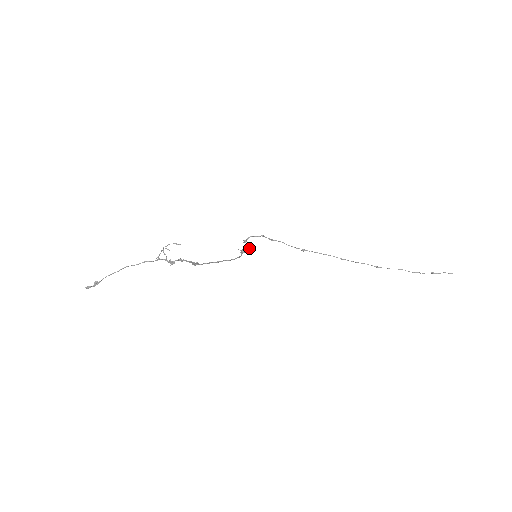
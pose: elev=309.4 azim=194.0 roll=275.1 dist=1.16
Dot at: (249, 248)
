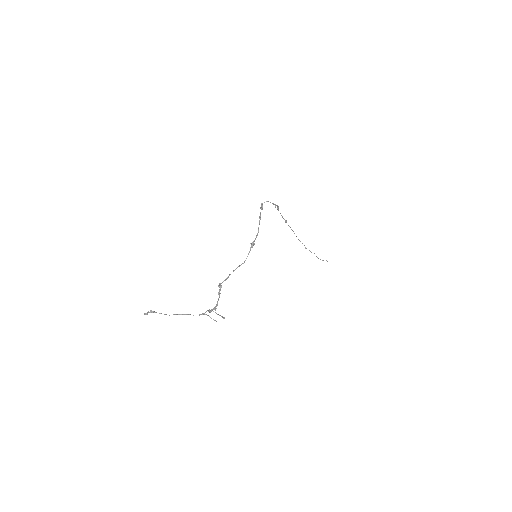
Dot at: (258, 232)
